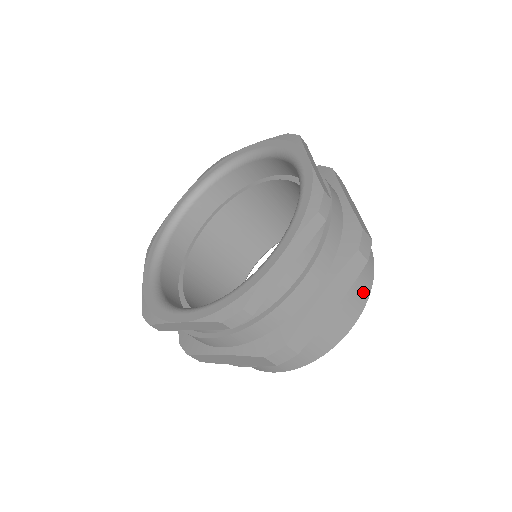
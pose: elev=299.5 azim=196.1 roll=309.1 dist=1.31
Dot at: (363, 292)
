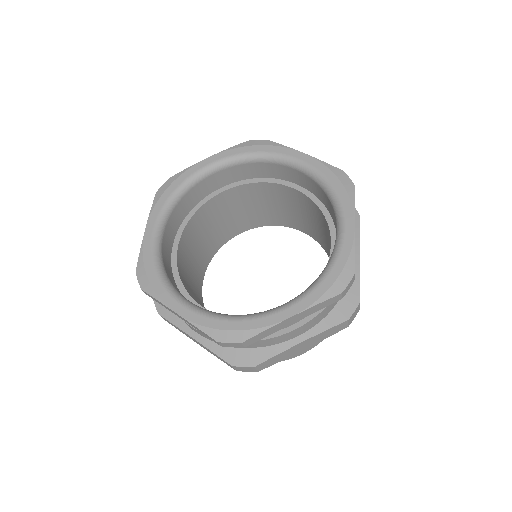
Dot at: occluded
